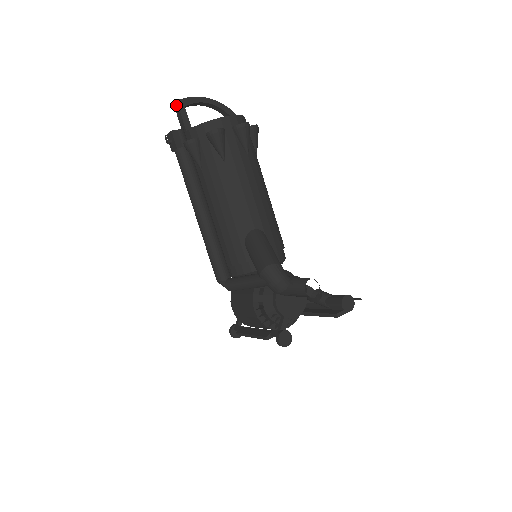
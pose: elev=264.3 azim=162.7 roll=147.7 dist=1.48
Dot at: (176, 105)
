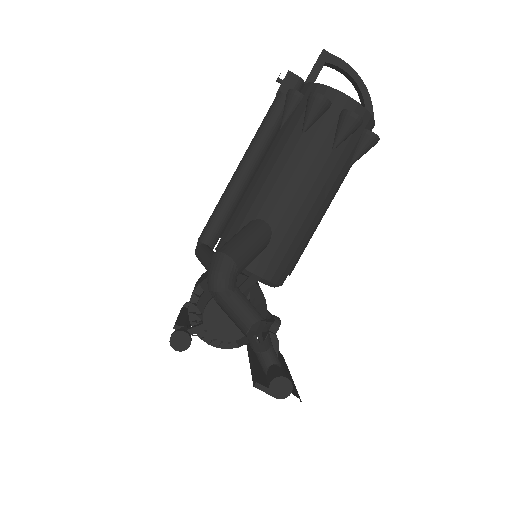
Dot at: (320, 55)
